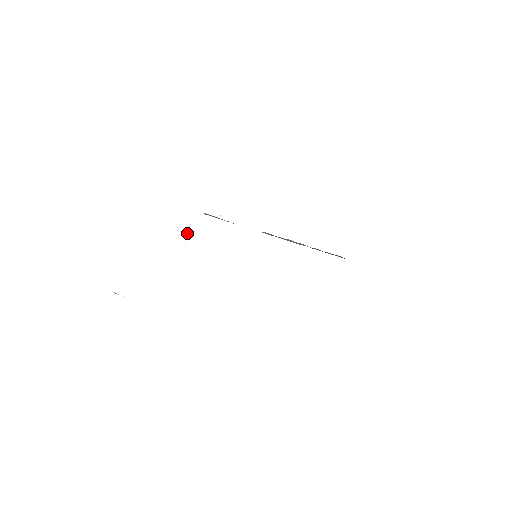
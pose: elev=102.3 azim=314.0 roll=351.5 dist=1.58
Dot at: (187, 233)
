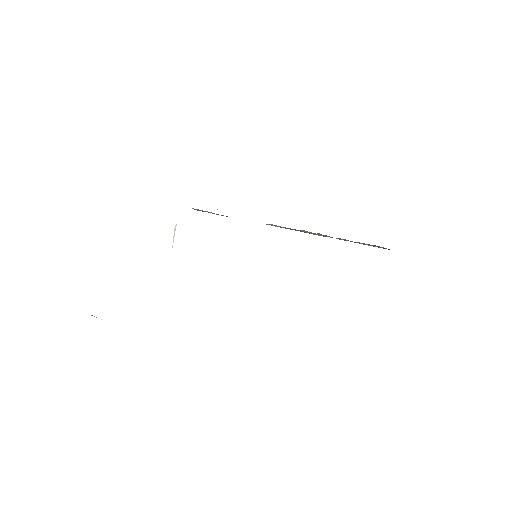
Dot at: occluded
